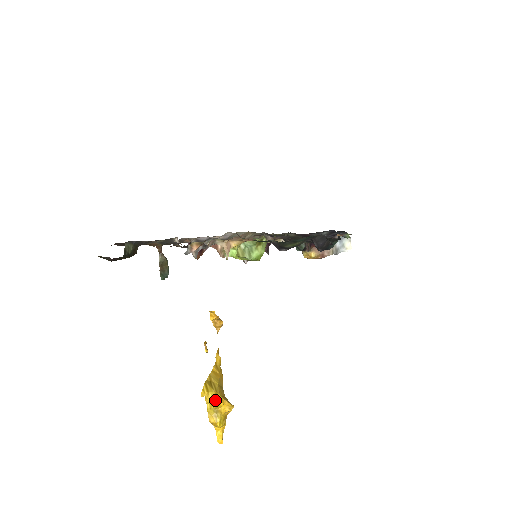
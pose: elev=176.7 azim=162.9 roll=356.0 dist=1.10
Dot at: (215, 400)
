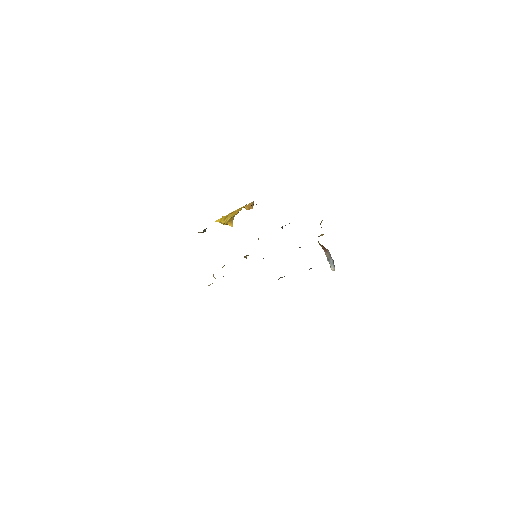
Dot at: occluded
